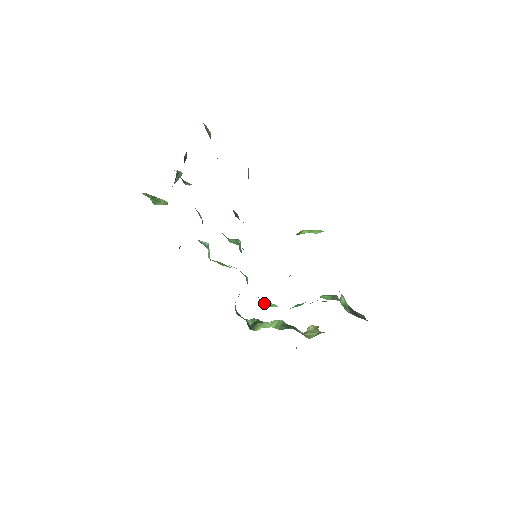
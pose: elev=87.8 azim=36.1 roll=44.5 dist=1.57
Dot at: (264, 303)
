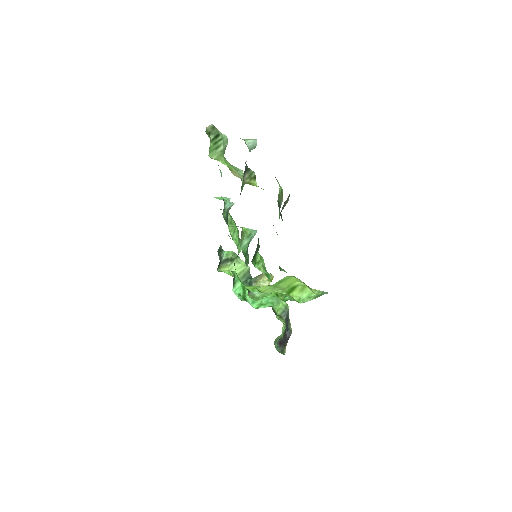
Dot at: (235, 281)
